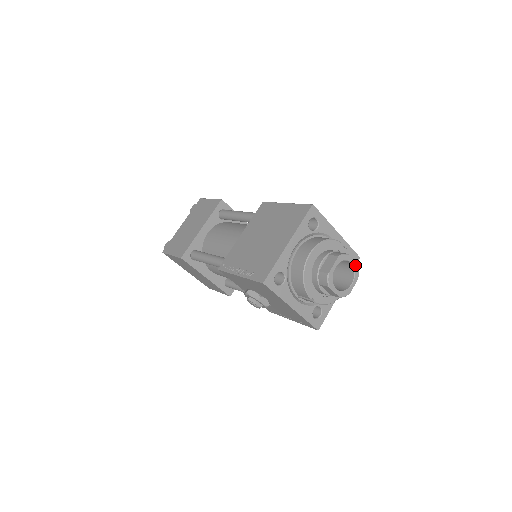
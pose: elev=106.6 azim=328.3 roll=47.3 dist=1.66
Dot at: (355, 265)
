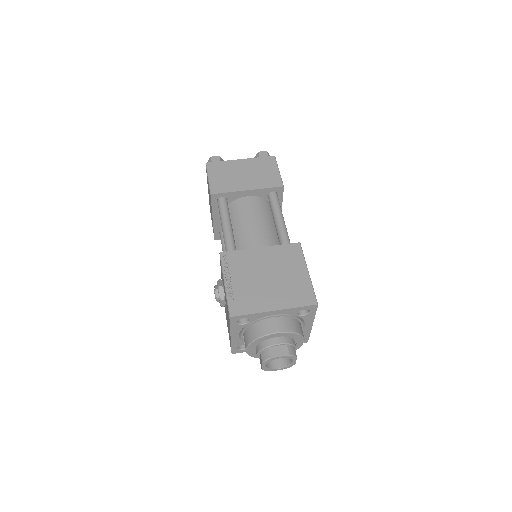
Dot at: (293, 363)
